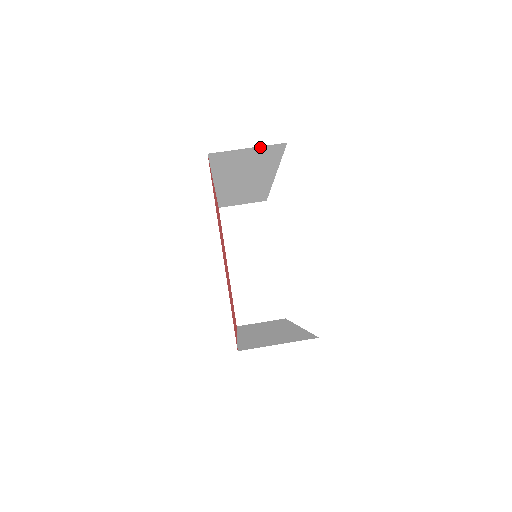
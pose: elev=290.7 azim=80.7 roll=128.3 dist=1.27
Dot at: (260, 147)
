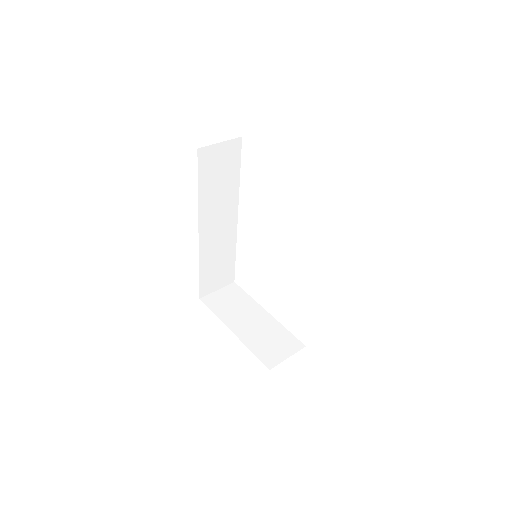
Dot at: (227, 143)
